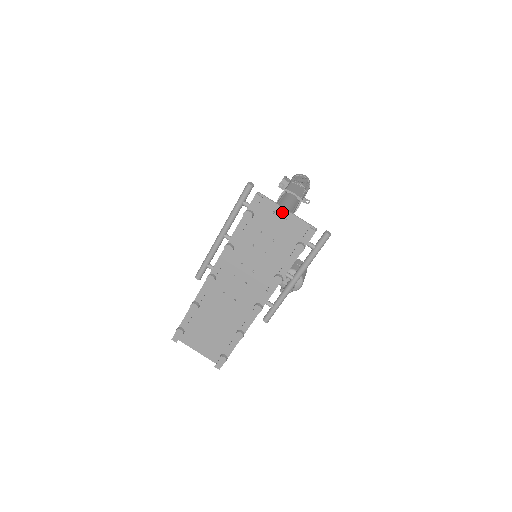
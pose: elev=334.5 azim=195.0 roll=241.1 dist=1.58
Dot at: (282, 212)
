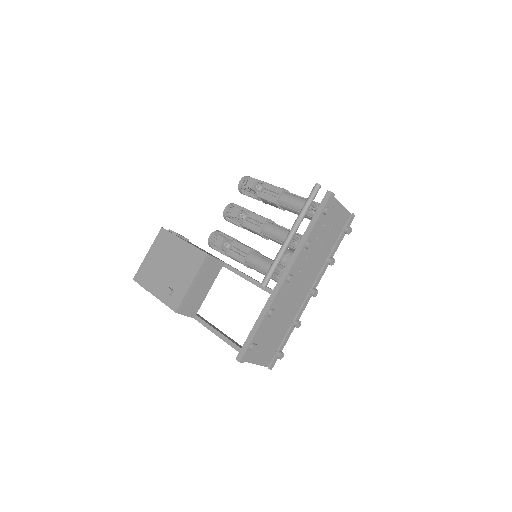
Dot at: (338, 205)
